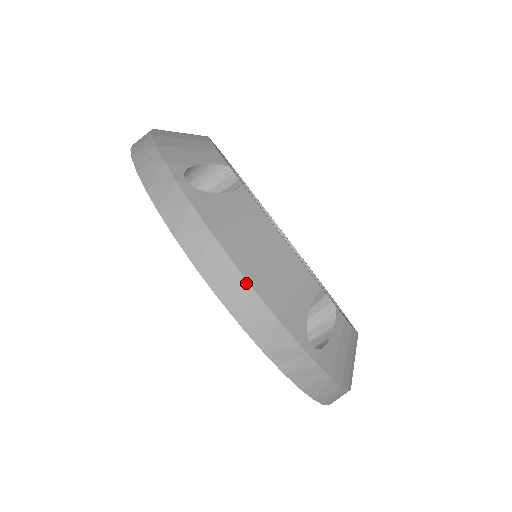
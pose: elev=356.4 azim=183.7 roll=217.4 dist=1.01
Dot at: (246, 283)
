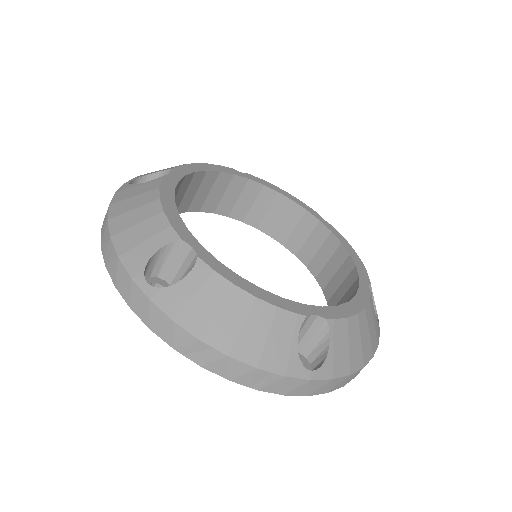
Dot at: occluded
